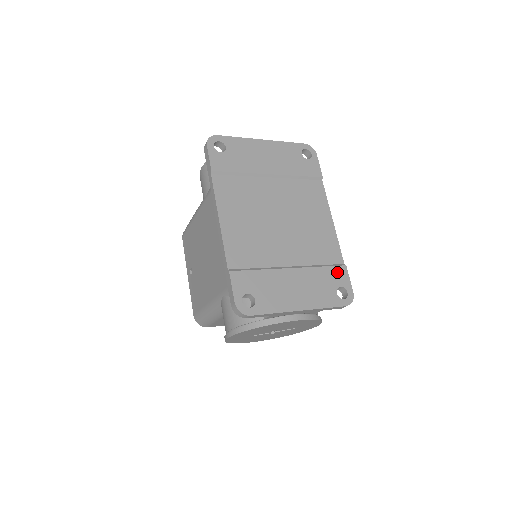
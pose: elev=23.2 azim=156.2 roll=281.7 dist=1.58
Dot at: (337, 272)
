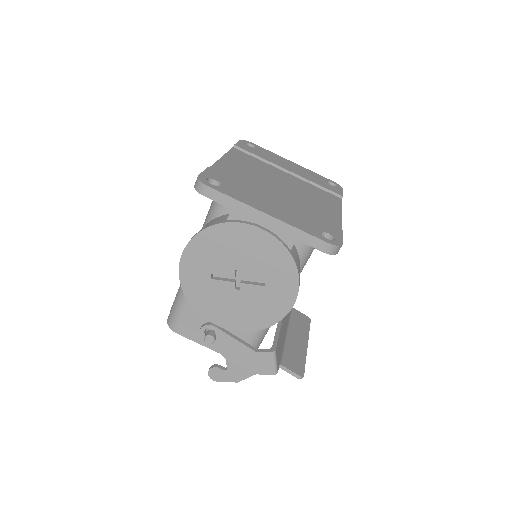
Dot at: (329, 227)
